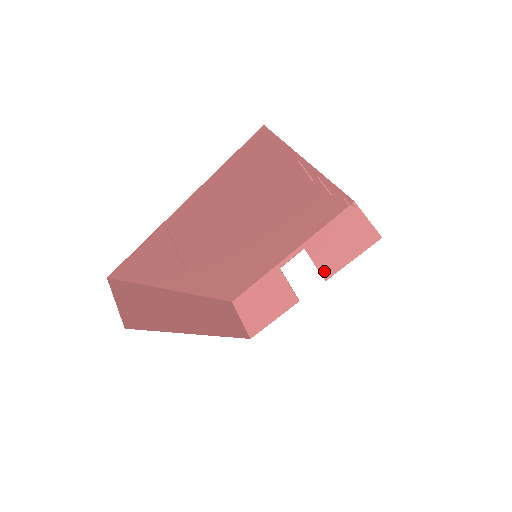
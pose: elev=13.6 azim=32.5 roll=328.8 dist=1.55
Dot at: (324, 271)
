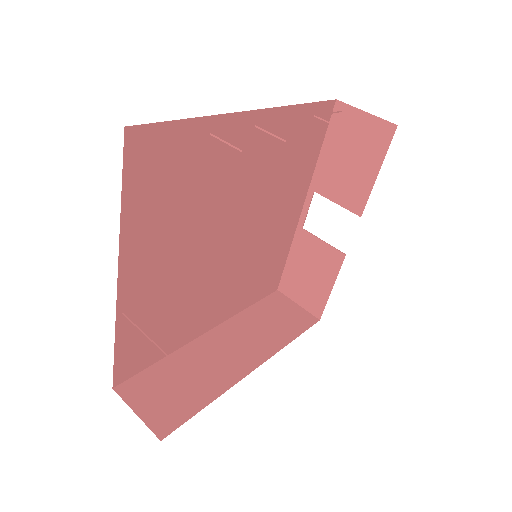
Dot at: (352, 206)
